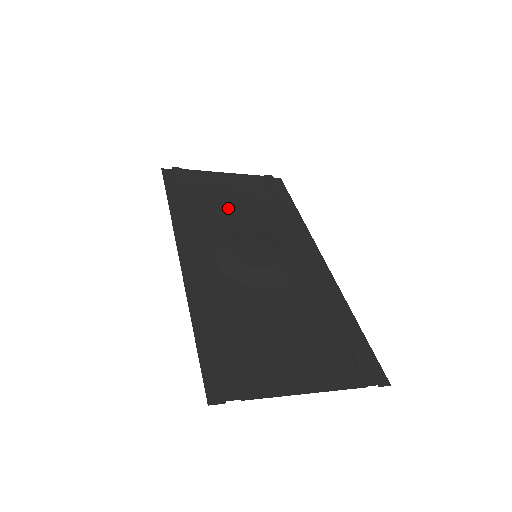
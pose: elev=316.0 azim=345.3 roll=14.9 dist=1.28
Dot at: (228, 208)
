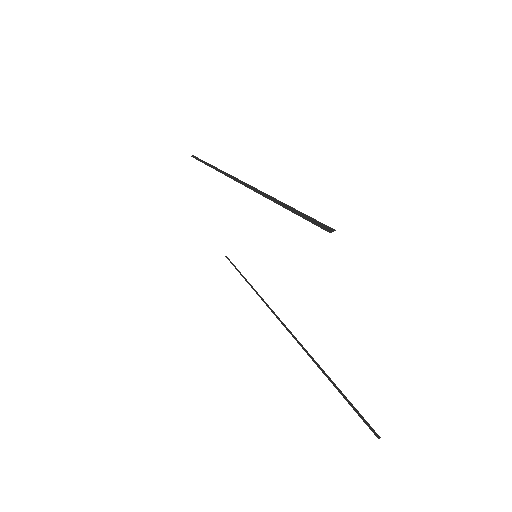
Dot at: occluded
